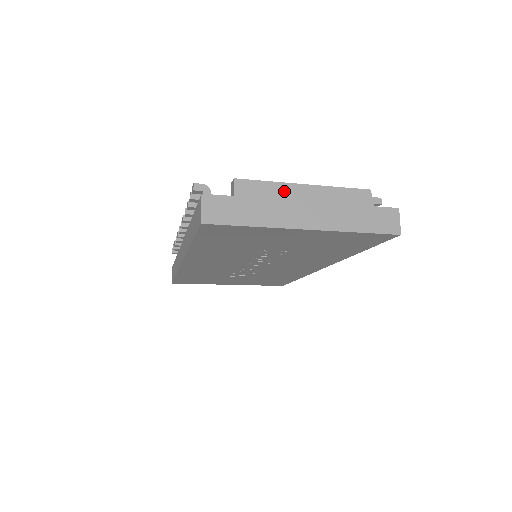
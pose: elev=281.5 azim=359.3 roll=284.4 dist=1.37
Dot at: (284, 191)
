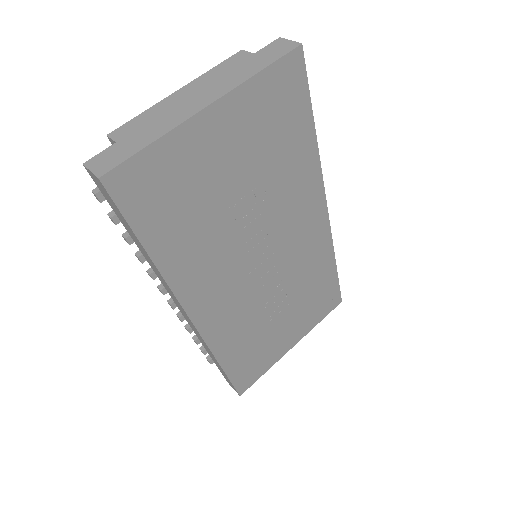
Dot at: (162, 107)
